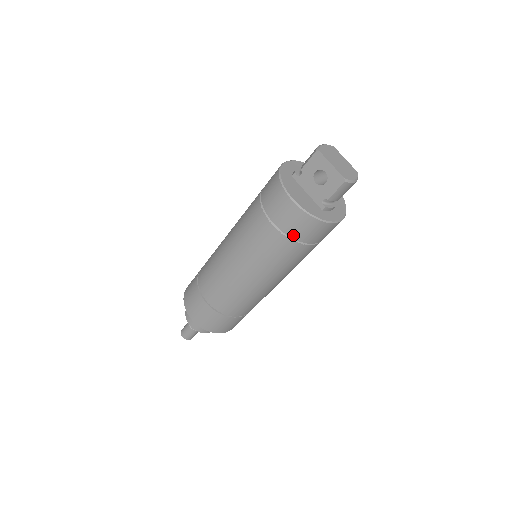
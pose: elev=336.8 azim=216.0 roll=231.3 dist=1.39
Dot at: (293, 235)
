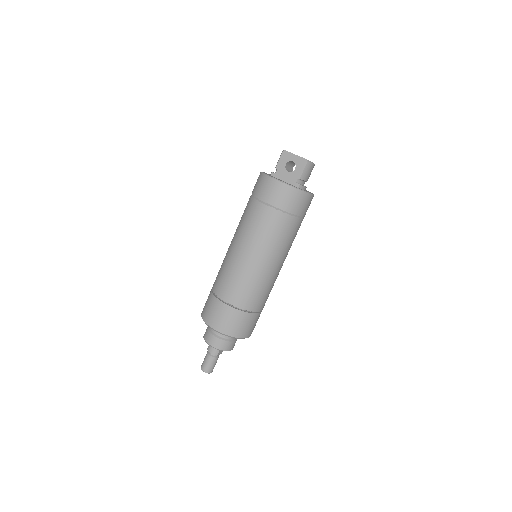
Dot at: (283, 207)
